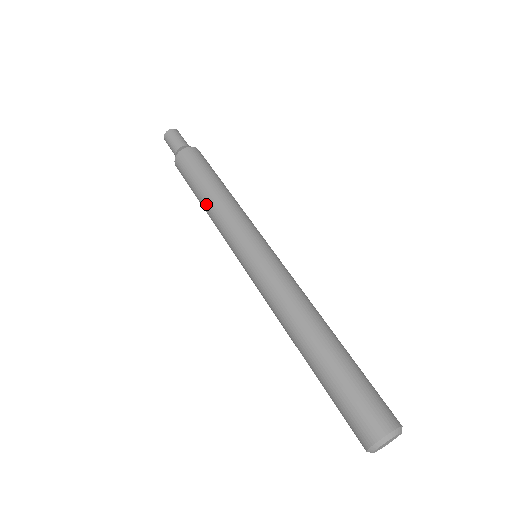
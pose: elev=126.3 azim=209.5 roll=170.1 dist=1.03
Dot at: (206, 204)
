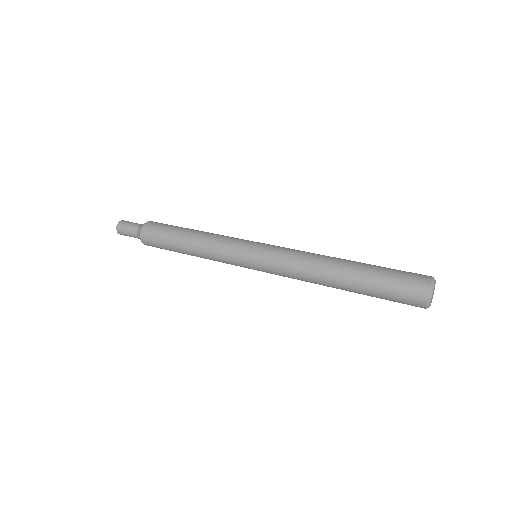
Dot at: (198, 233)
